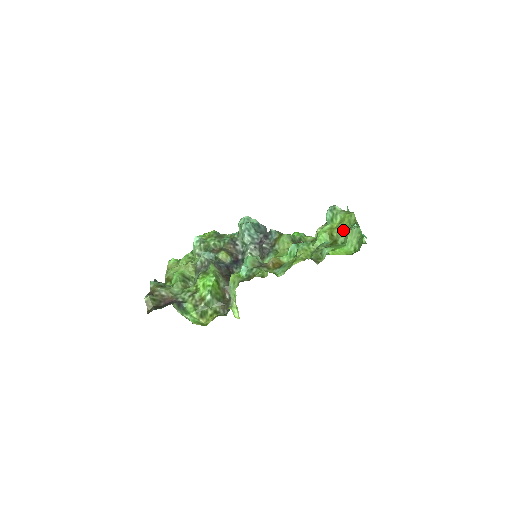
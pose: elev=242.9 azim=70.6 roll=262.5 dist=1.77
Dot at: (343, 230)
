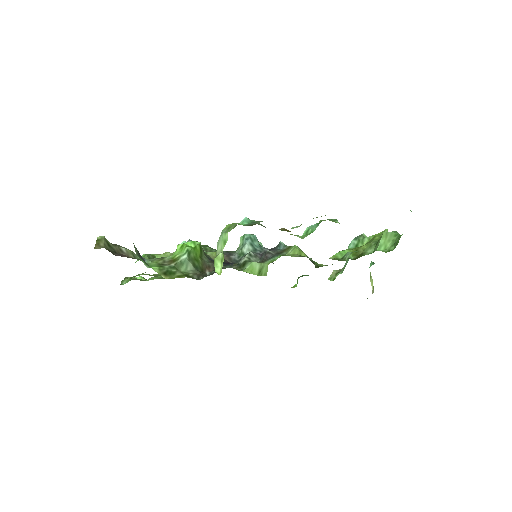
Dot at: (373, 242)
